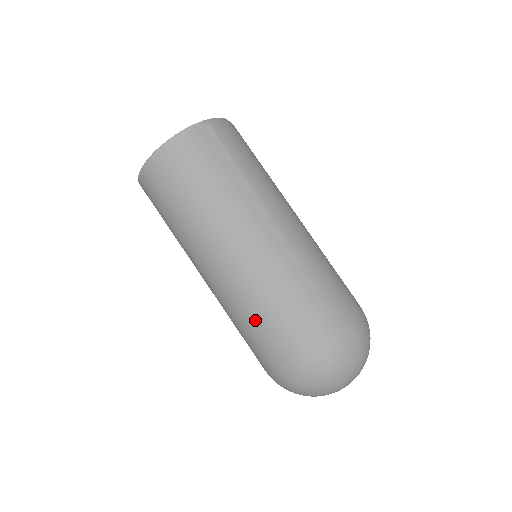
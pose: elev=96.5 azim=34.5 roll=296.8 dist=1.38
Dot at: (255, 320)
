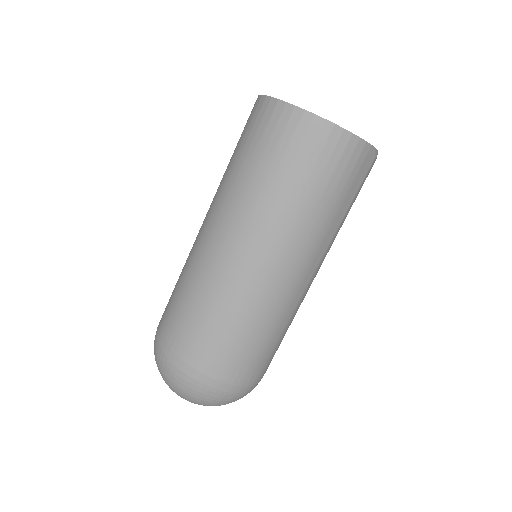
Dot at: (220, 322)
